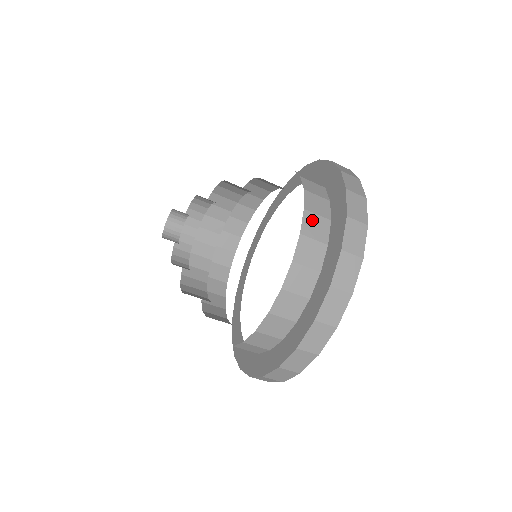
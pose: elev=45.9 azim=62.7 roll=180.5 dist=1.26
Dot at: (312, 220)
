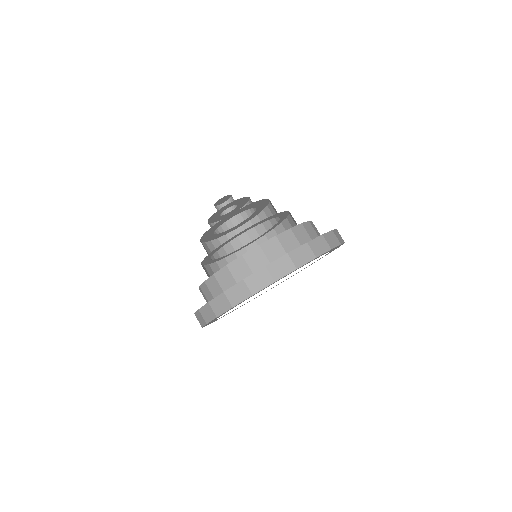
Dot at: occluded
